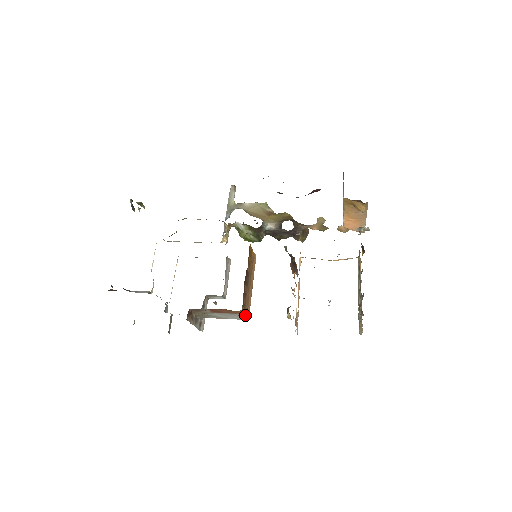
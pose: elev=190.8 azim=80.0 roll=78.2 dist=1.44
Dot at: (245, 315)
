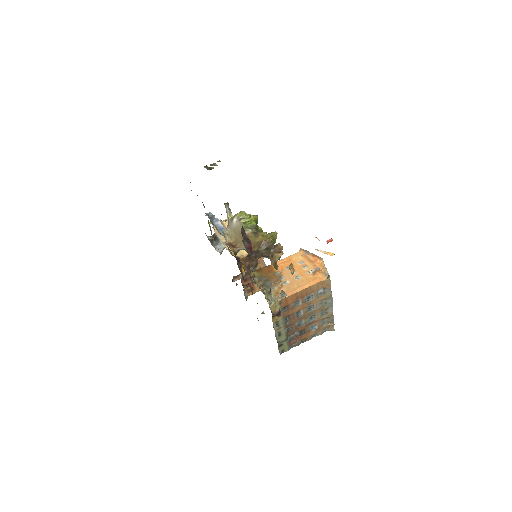
Dot at: occluded
